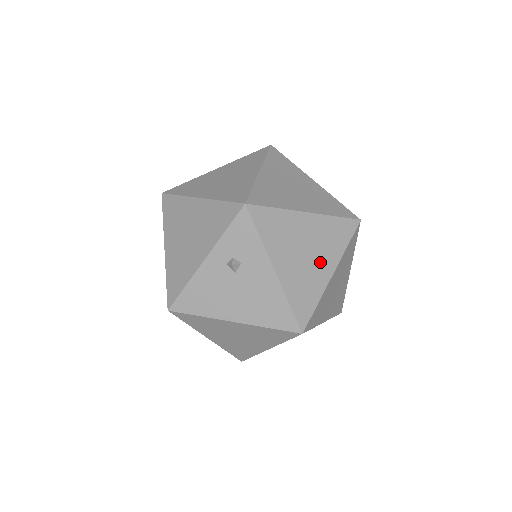
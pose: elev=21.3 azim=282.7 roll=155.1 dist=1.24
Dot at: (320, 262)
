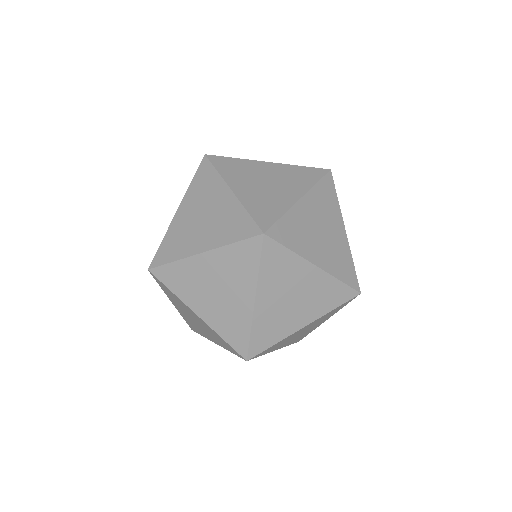
Dot at: (315, 325)
